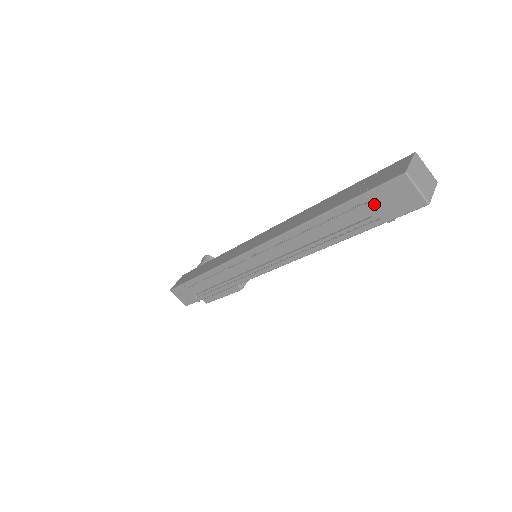
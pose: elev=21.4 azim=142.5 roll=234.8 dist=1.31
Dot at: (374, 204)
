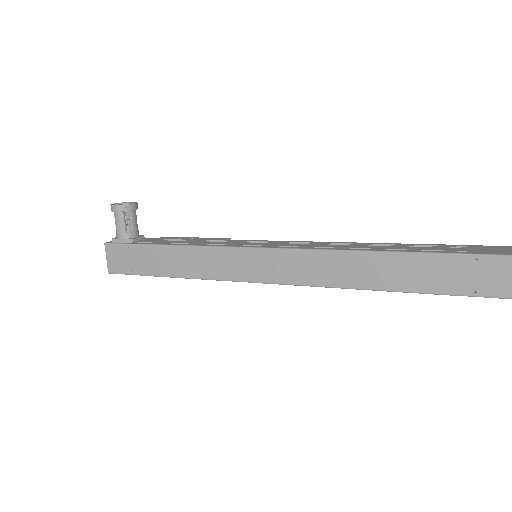
Dot at: occluded
